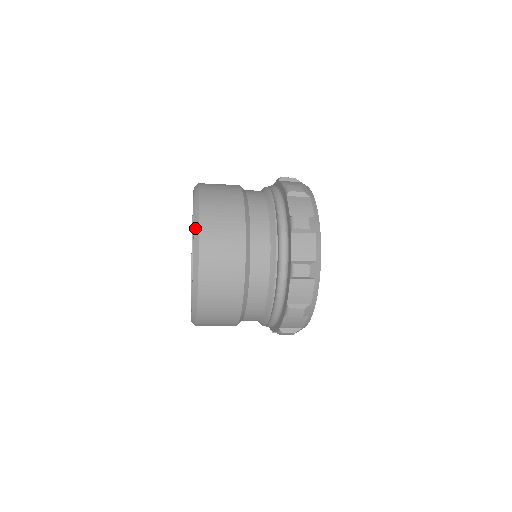
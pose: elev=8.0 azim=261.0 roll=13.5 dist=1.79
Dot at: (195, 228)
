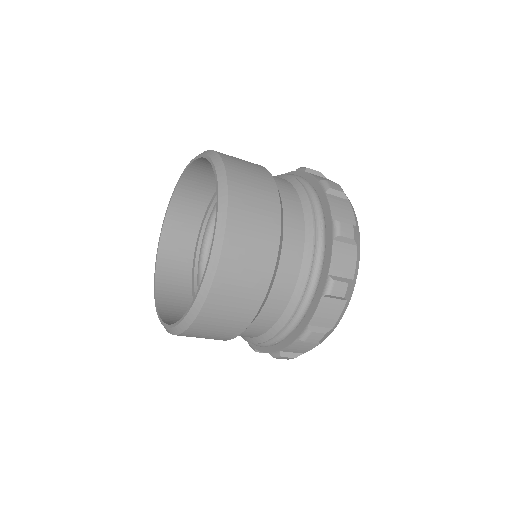
Dot at: (218, 168)
